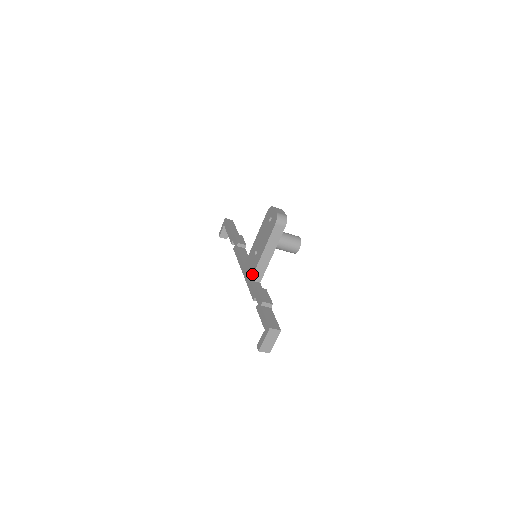
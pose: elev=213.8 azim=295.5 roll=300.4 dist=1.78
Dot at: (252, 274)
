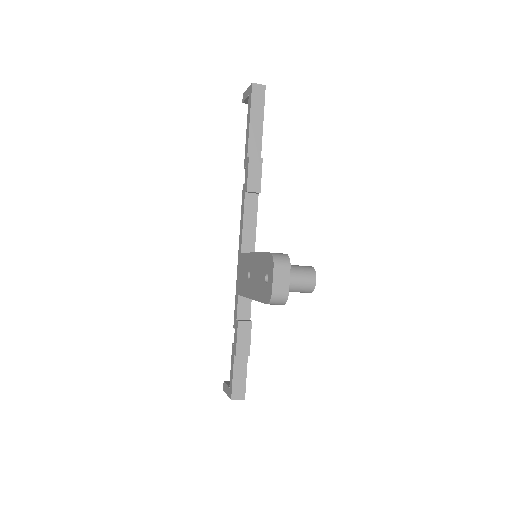
Dot at: (240, 293)
